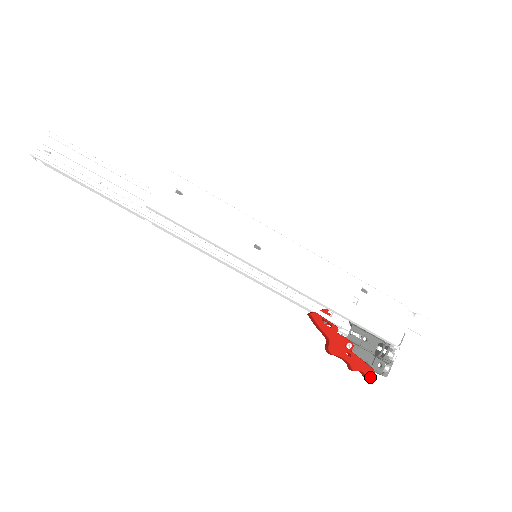
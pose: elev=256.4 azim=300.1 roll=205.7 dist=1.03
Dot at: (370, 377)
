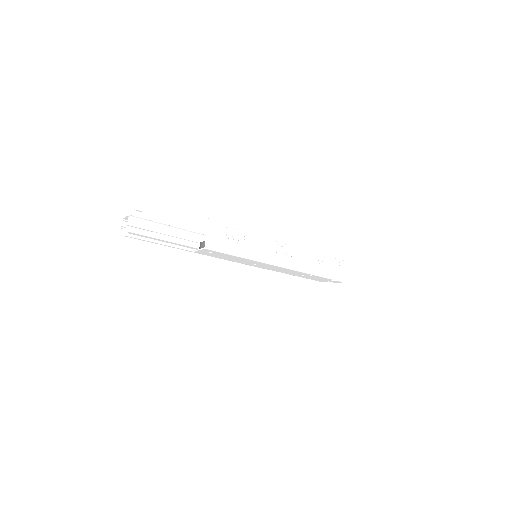
Dot at: occluded
